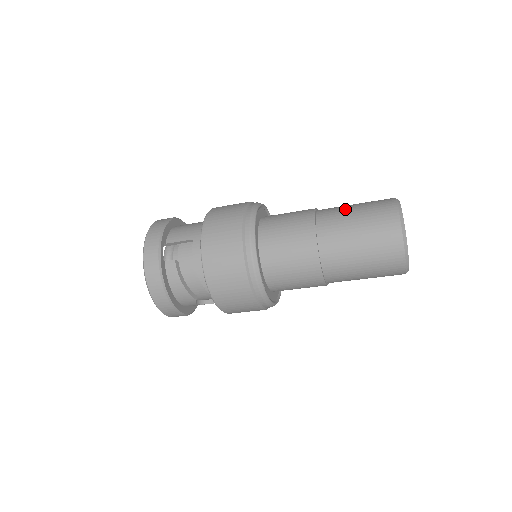
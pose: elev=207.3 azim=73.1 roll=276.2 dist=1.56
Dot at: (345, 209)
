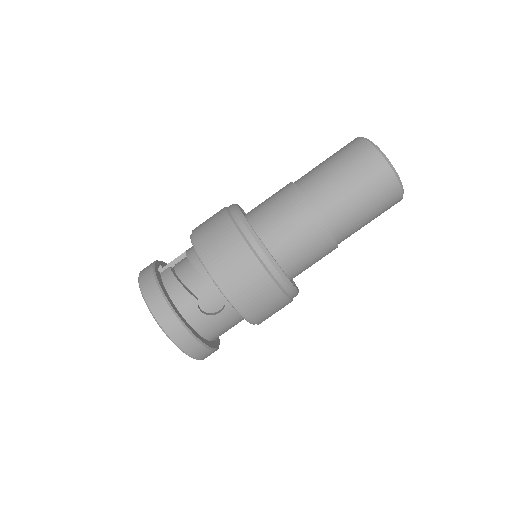
Dot at: occluded
